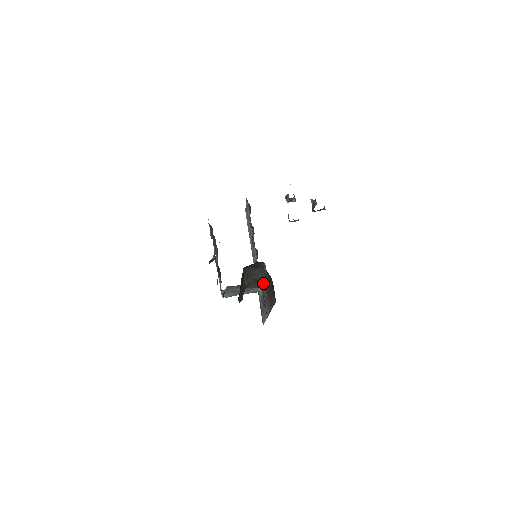
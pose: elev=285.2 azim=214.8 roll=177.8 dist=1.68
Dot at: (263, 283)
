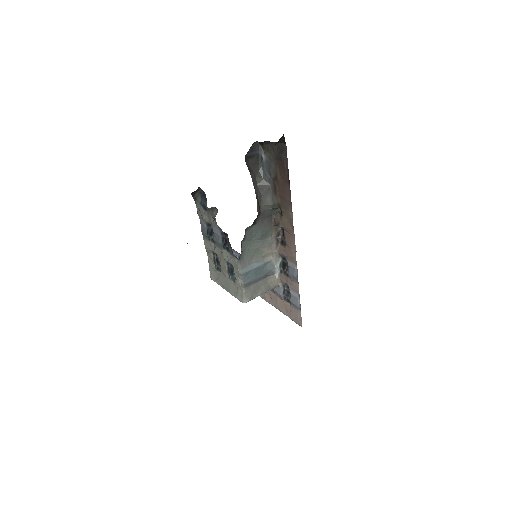
Dot at: (270, 188)
